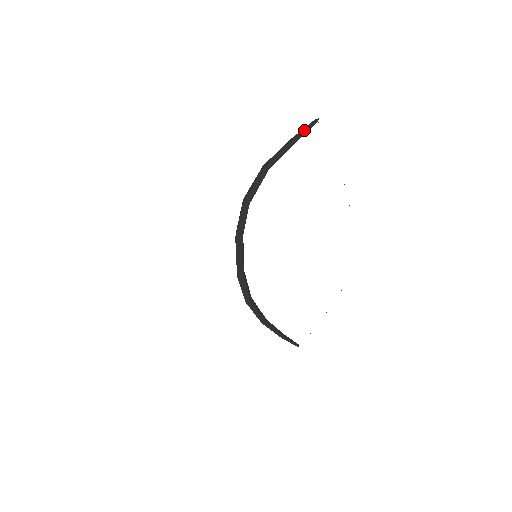
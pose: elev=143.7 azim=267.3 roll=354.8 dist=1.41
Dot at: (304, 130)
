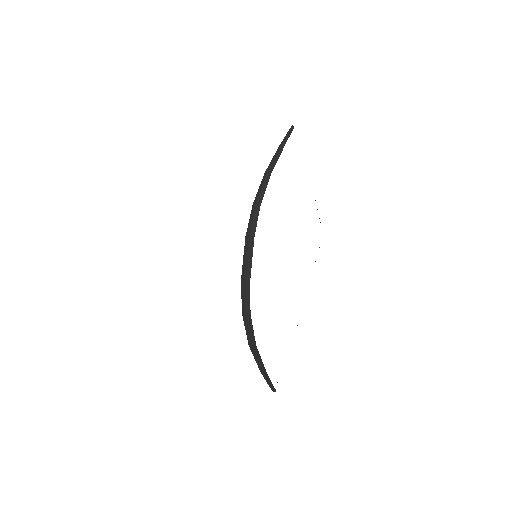
Dot at: (285, 136)
